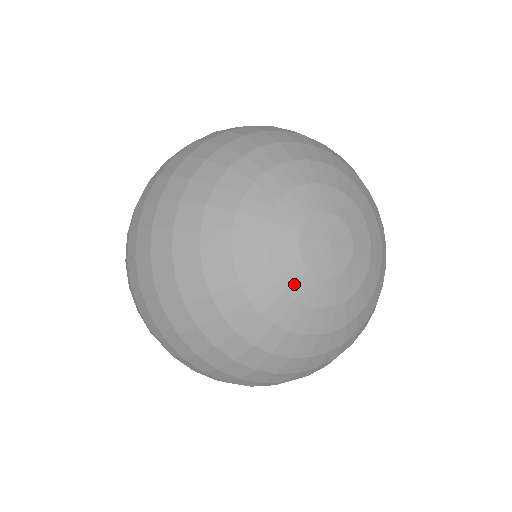
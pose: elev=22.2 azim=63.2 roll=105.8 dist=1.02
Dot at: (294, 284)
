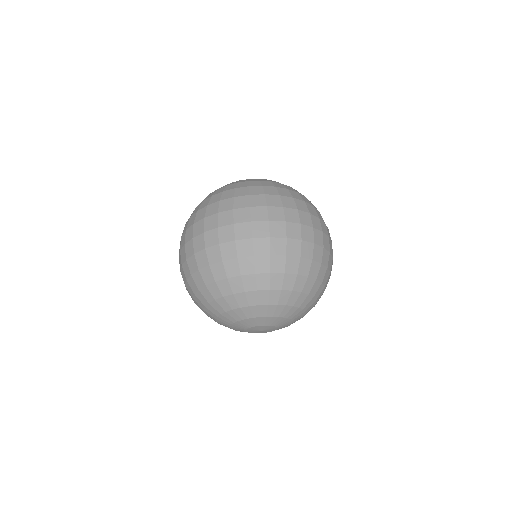
Dot at: occluded
